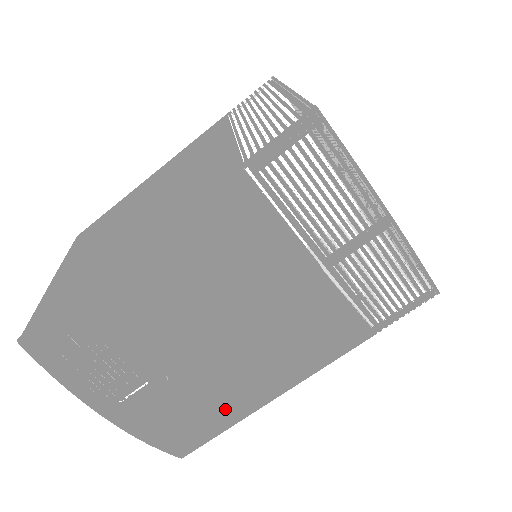
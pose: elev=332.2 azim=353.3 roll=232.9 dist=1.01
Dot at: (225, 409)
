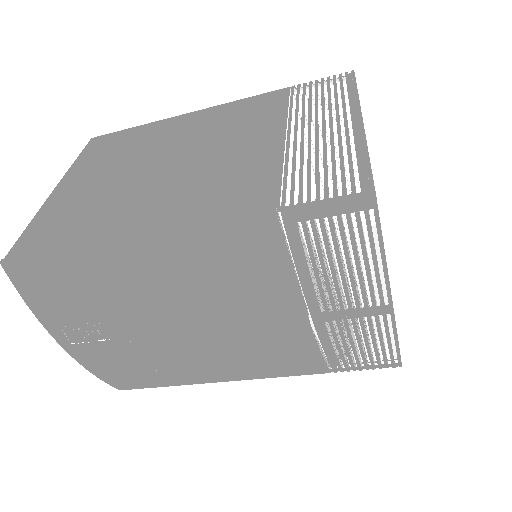
Dot at: (173, 376)
